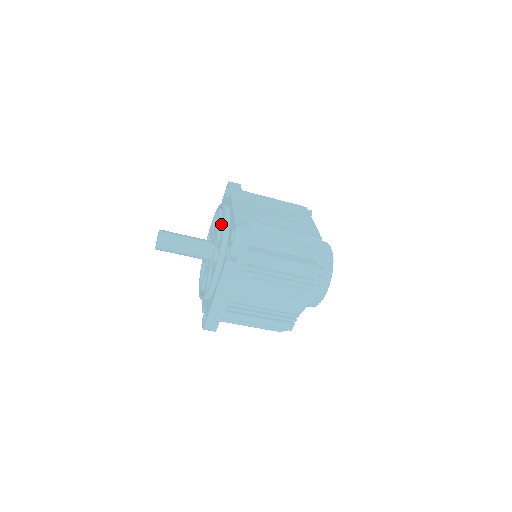
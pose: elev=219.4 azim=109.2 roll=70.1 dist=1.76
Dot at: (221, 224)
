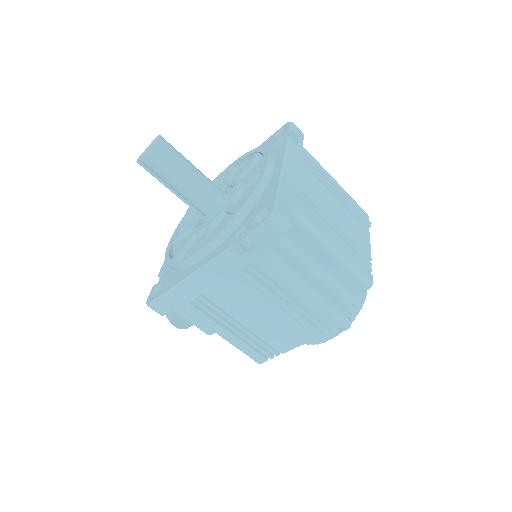
Dot at: (228, 176)
